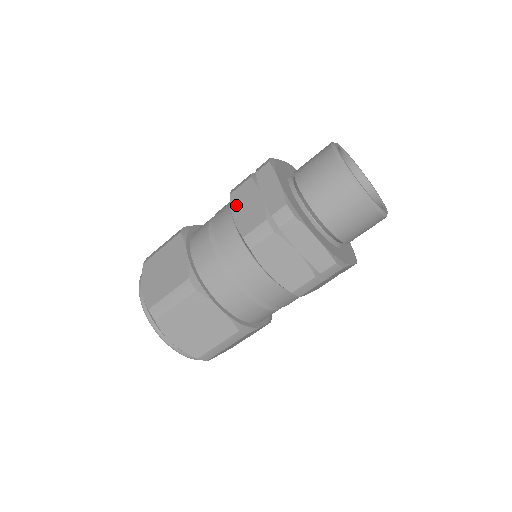
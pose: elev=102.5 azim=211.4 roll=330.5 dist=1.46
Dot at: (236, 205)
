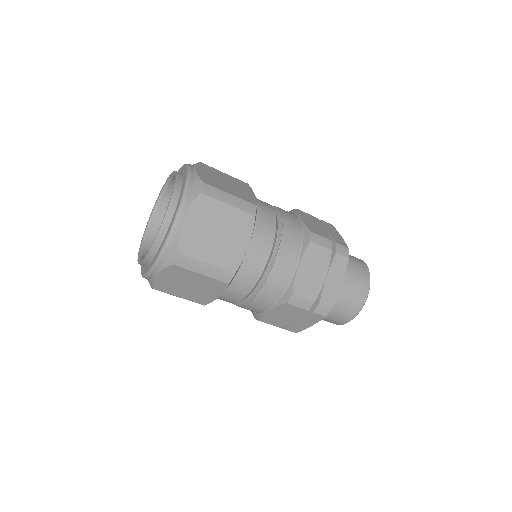
Dot at: (308, 259)
